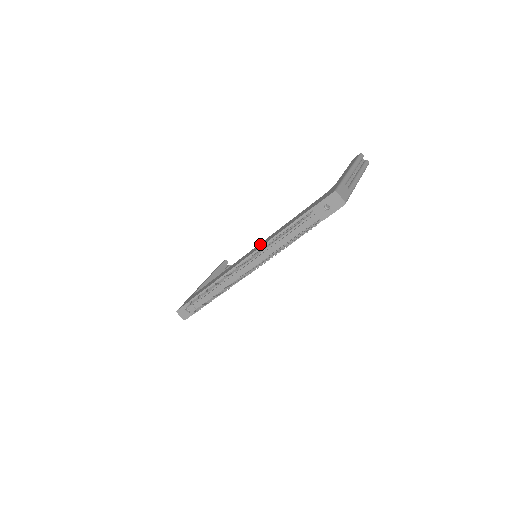
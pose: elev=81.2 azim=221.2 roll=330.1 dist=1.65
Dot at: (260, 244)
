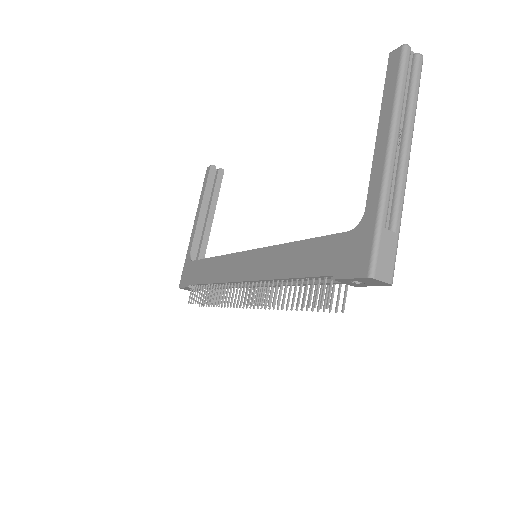
Dot at: (257, 259)
